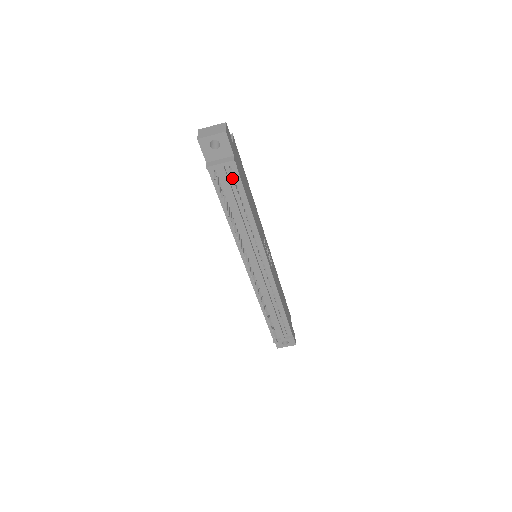
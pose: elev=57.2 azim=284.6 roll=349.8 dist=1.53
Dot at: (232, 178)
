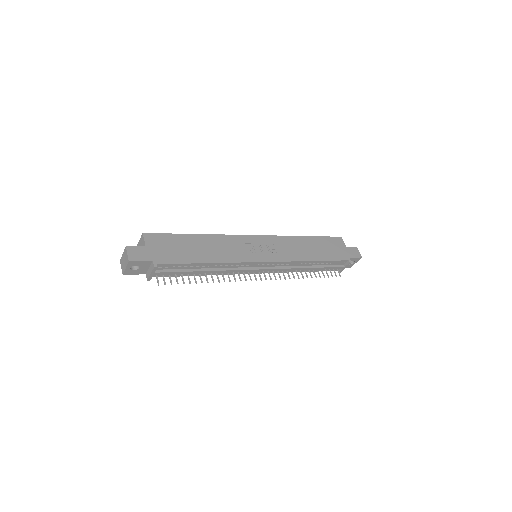
Dot at: (170, 268)
